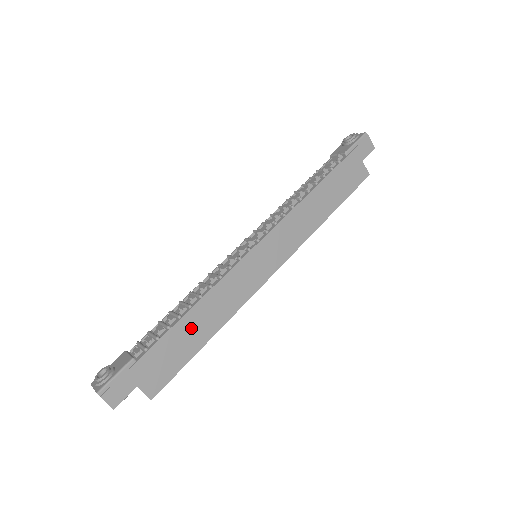
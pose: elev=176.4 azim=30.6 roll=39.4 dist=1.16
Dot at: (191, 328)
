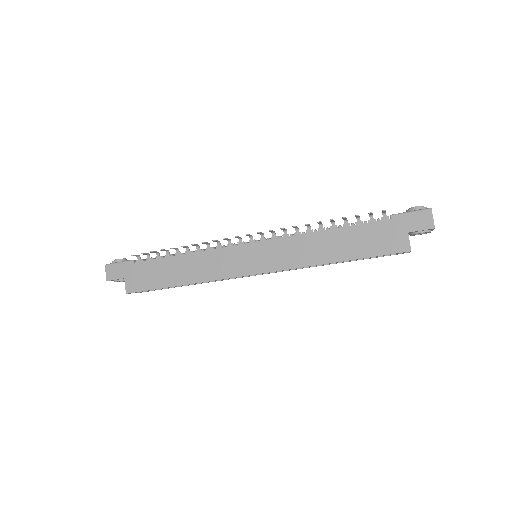
Dot at: (173, 268)
